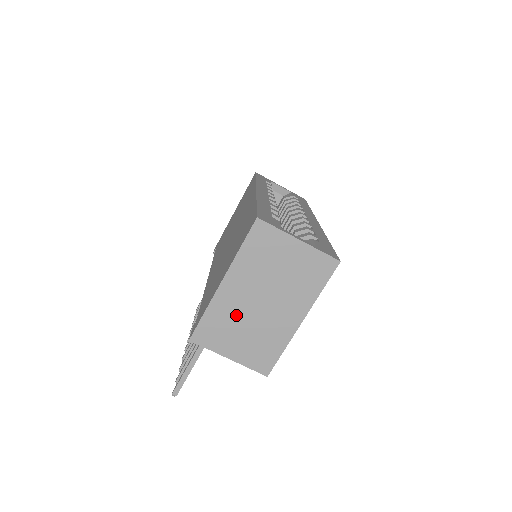
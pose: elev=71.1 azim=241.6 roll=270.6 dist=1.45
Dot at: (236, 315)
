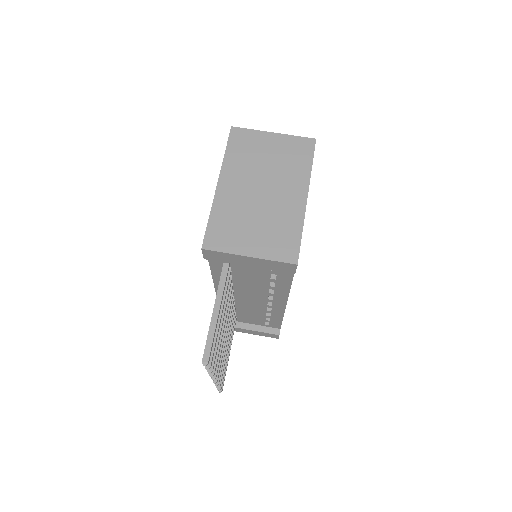
Dot at: (241, 210)
